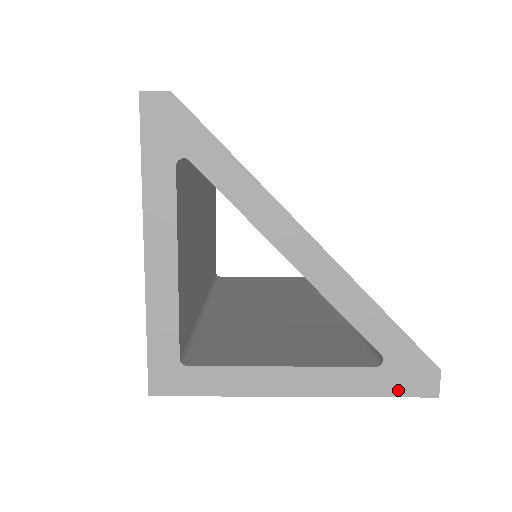
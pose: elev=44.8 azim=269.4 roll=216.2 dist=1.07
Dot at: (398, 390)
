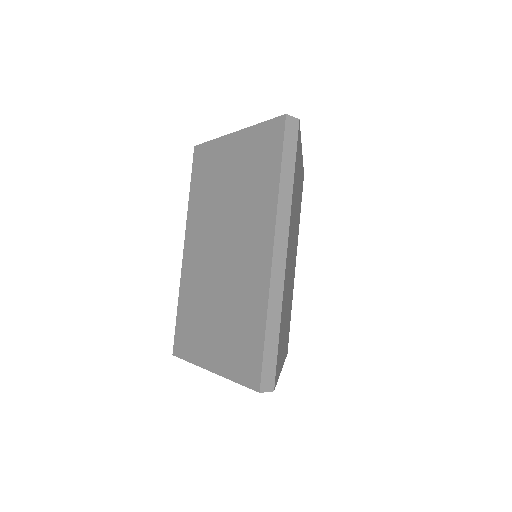
Dot at: occluded
